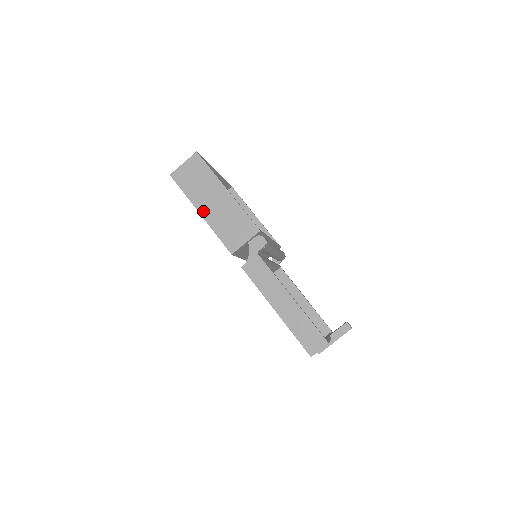
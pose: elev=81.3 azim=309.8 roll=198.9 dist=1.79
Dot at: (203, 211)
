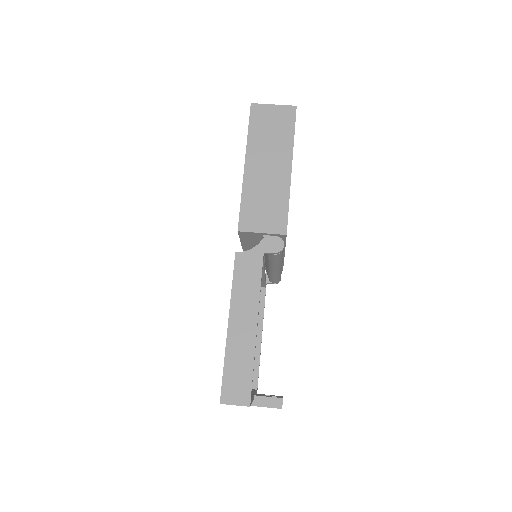
Dot at: (250, 165)
